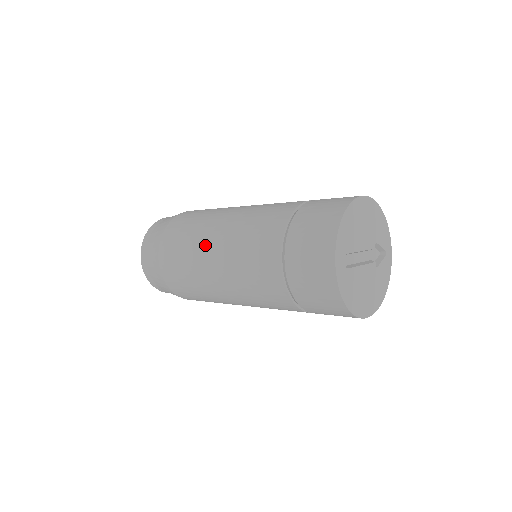
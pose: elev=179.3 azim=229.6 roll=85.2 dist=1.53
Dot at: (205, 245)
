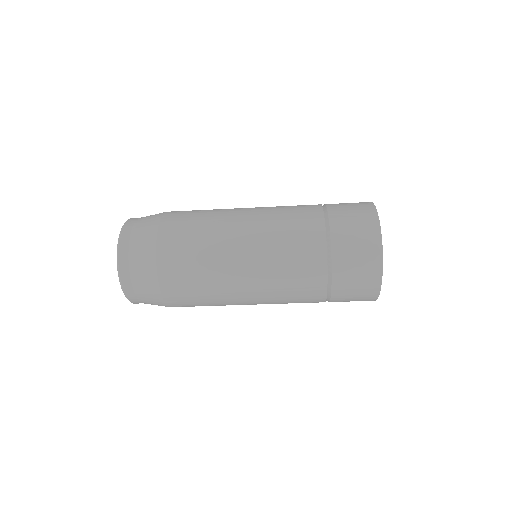
Dot at: (230, 229)
